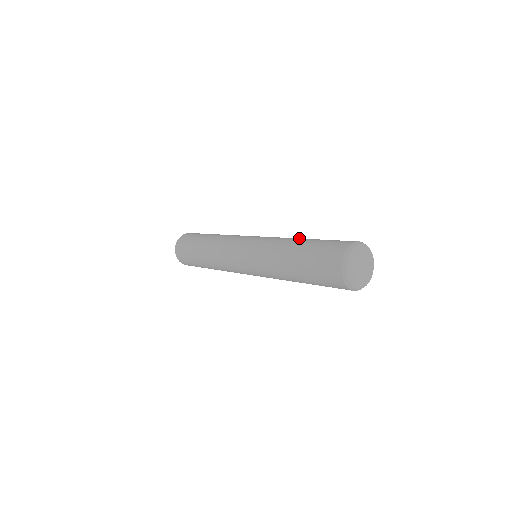
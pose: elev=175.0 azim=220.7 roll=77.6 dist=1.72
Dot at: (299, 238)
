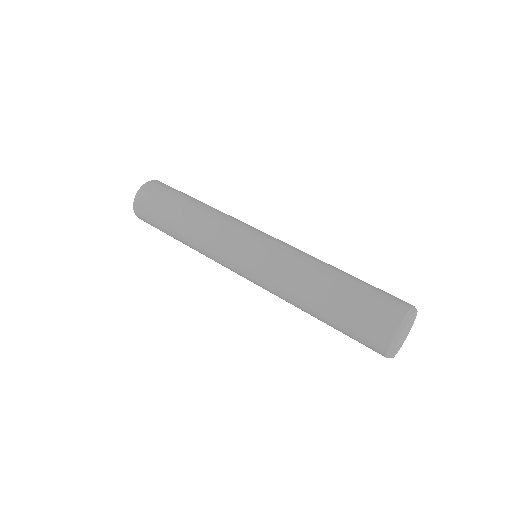
Dot at: (310, 288)
